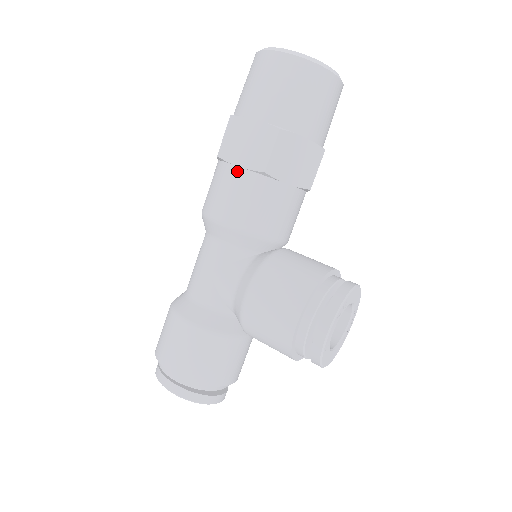
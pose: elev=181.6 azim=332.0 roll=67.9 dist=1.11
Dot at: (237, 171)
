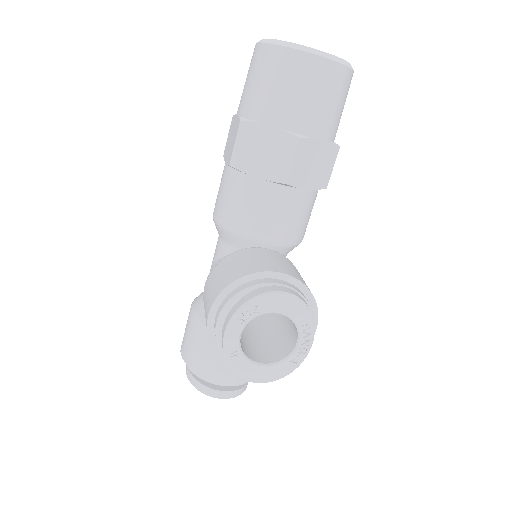
Dot at: (224, 167)
